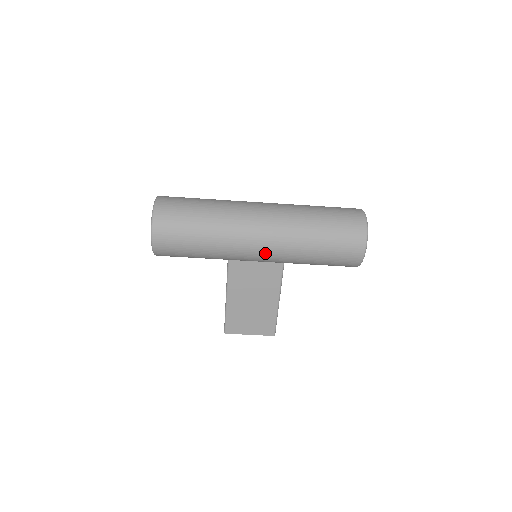
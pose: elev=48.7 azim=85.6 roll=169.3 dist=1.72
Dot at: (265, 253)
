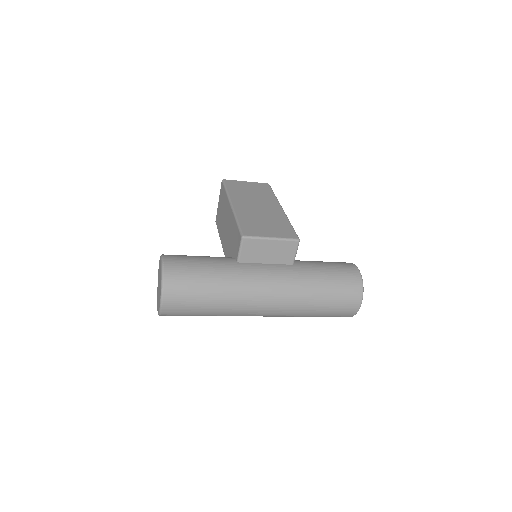
Dot at: occluded
